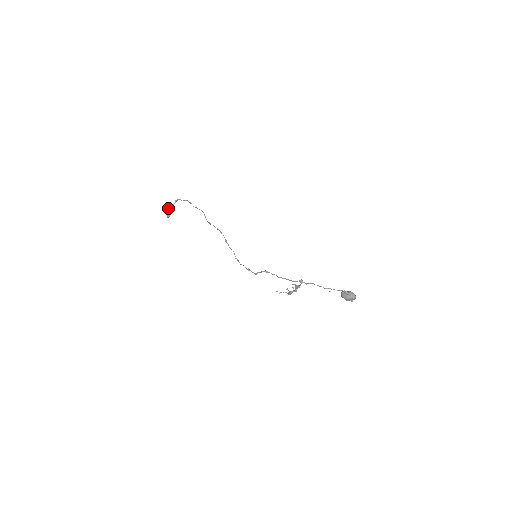
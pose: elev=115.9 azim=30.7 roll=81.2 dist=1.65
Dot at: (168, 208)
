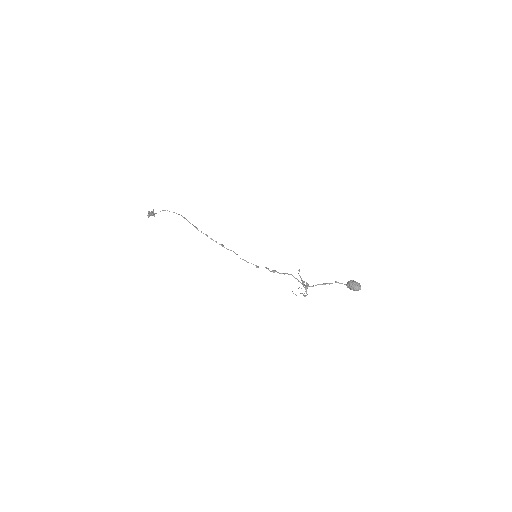
Dot at: (148, 212)
